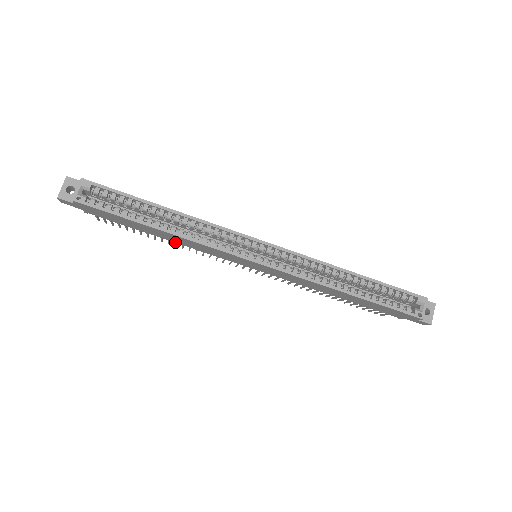
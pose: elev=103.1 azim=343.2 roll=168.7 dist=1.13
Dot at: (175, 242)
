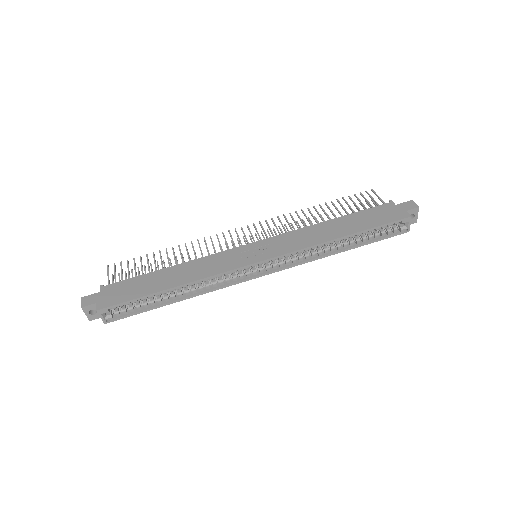
Dot at: occluded
